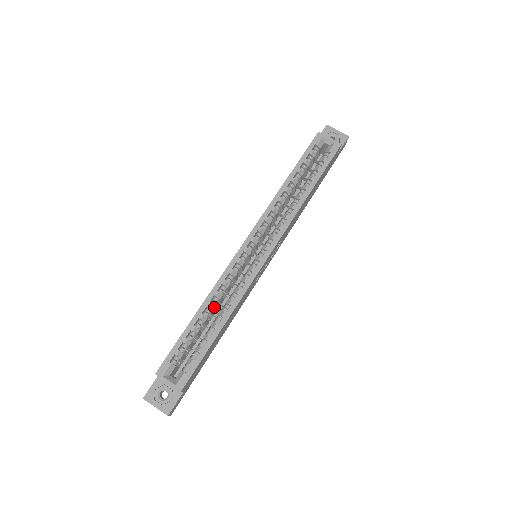
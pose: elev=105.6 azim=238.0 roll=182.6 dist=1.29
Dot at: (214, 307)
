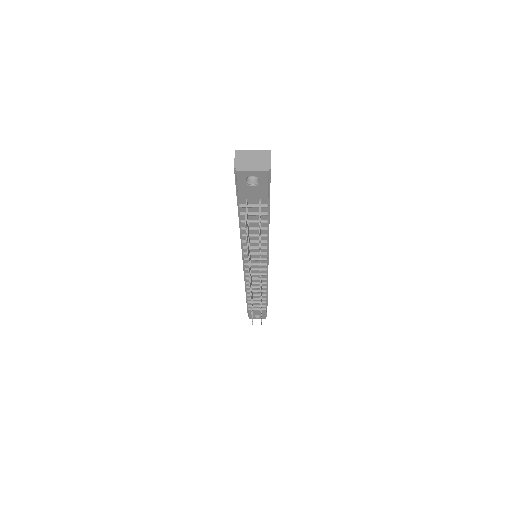
Dot at: occluded
